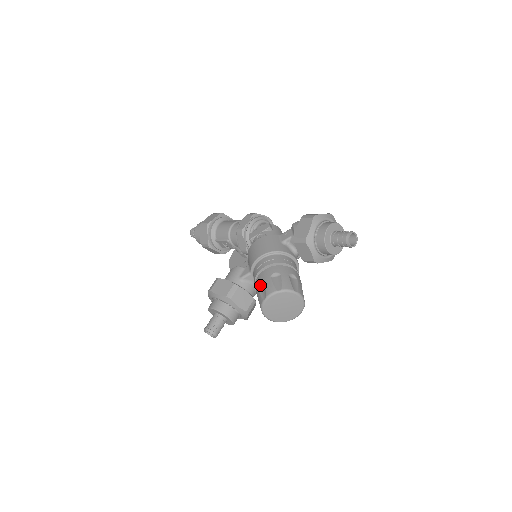
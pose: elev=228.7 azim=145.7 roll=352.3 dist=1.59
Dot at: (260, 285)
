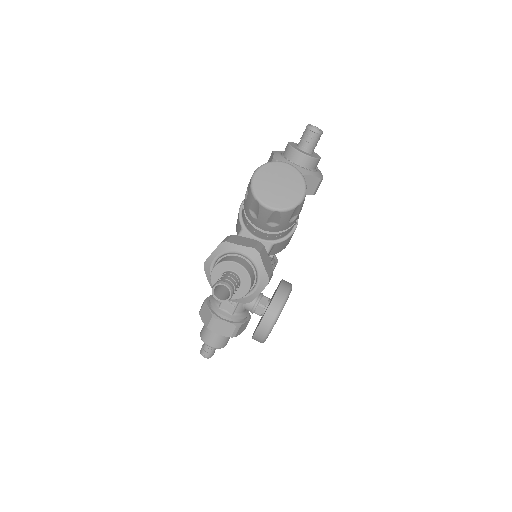
Dot at: (246, 197)
